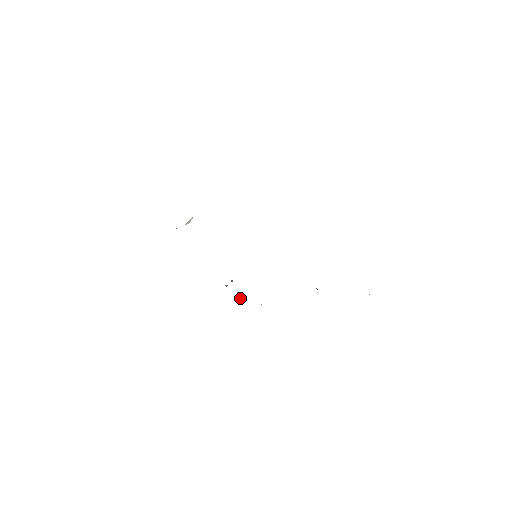
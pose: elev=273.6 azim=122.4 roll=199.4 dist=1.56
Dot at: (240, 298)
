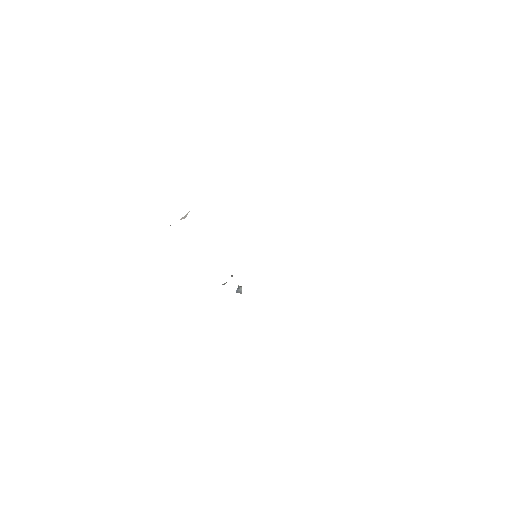
Dot at: (240, 292)
